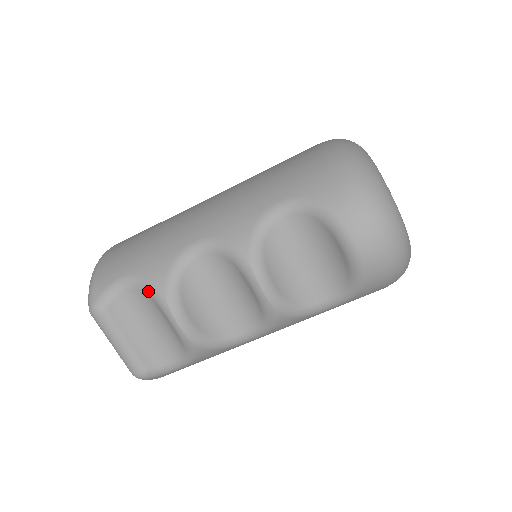
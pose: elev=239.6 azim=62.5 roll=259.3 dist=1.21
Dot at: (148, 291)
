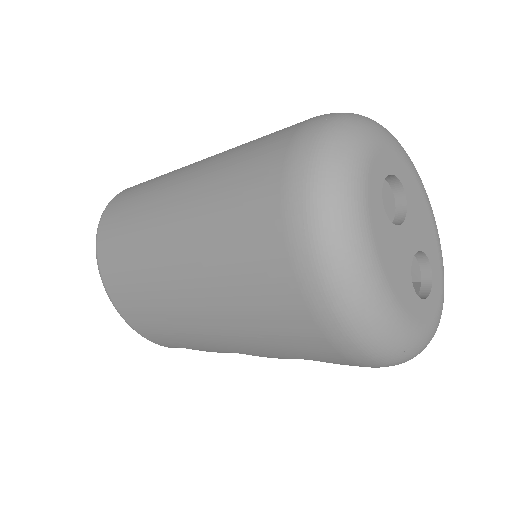
Dot at: occluded
